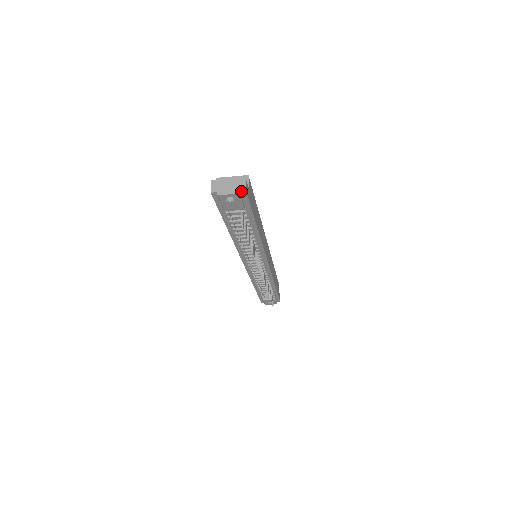
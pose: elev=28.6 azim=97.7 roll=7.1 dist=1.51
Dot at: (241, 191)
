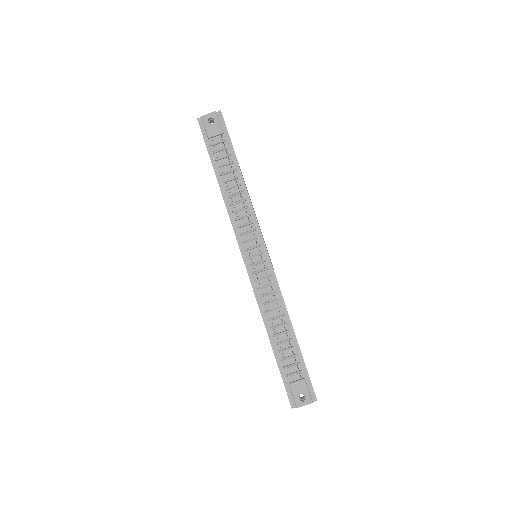
Dot at: (218, 113)
